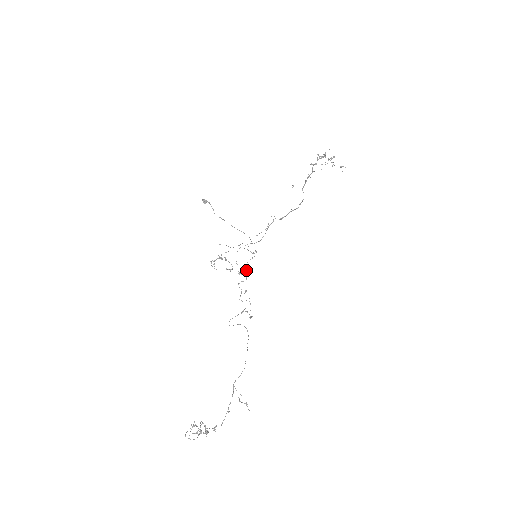
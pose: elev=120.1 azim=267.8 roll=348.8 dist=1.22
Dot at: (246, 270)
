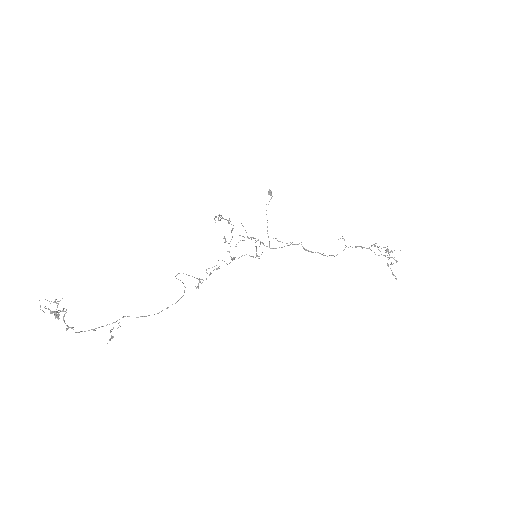
Dot at: occluded
